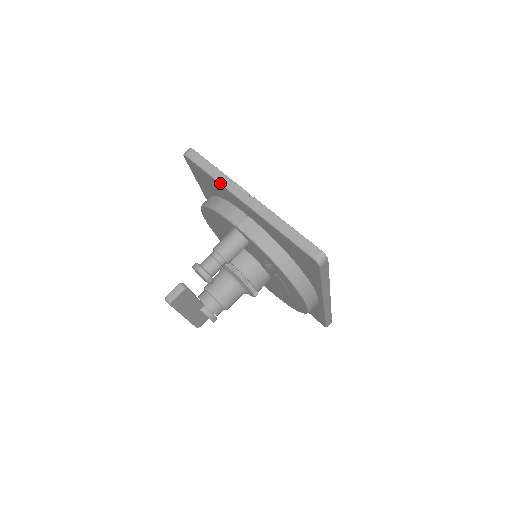
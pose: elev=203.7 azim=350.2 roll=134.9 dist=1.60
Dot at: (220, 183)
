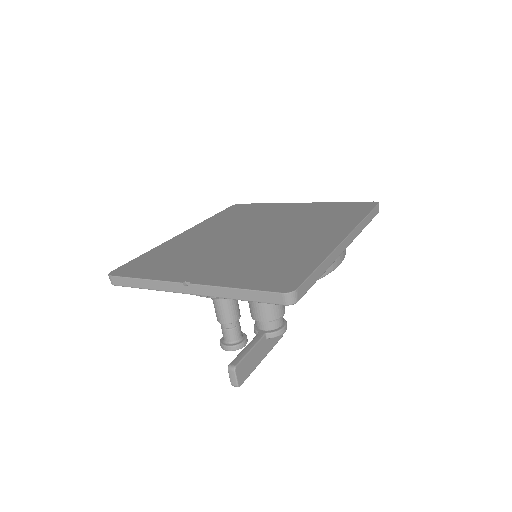
Dot at: occluded
